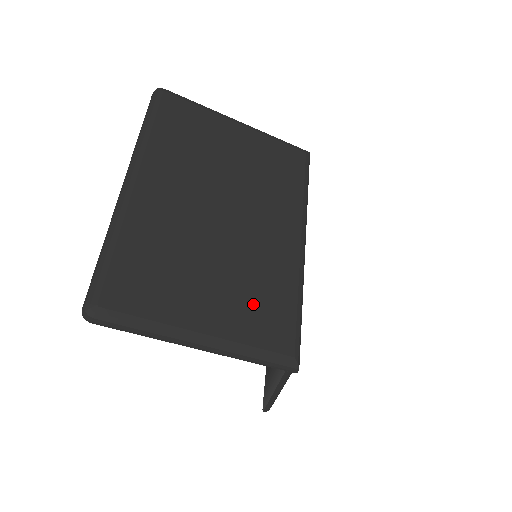
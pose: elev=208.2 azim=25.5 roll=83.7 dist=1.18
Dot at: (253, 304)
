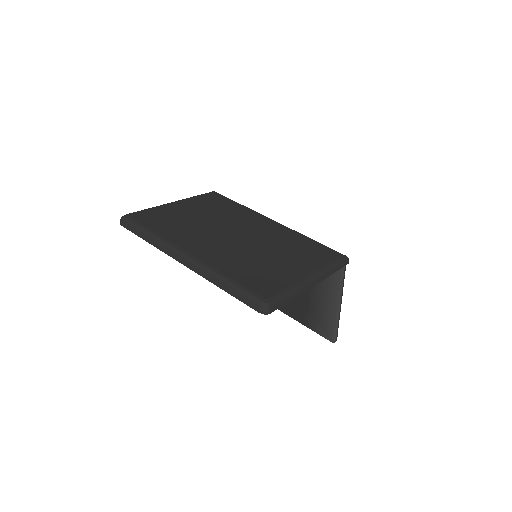
Dot at: (301, 252)
